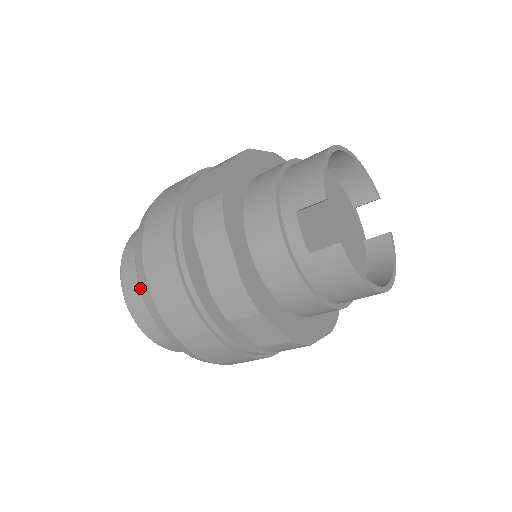
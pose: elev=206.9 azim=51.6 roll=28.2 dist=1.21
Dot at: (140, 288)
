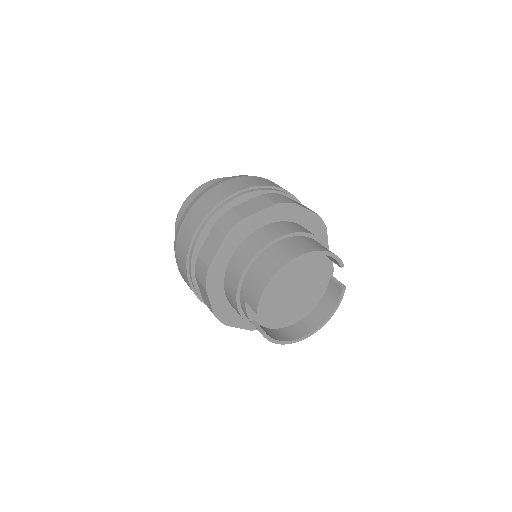
Dot at: occluded
